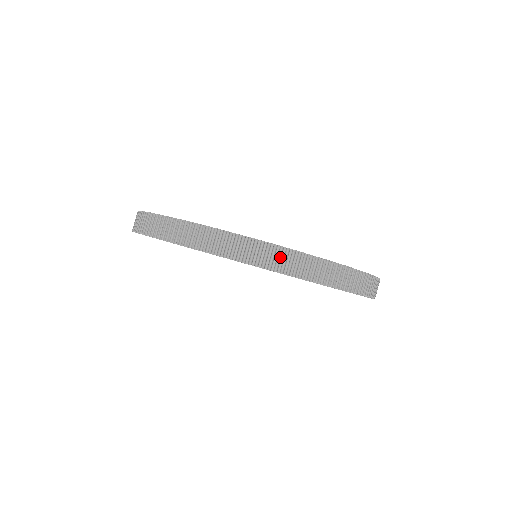
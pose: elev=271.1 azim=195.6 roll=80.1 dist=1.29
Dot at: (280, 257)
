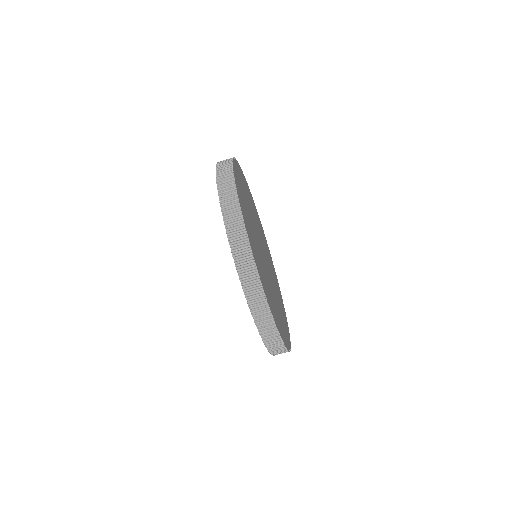
Dot at: (266, 321)
